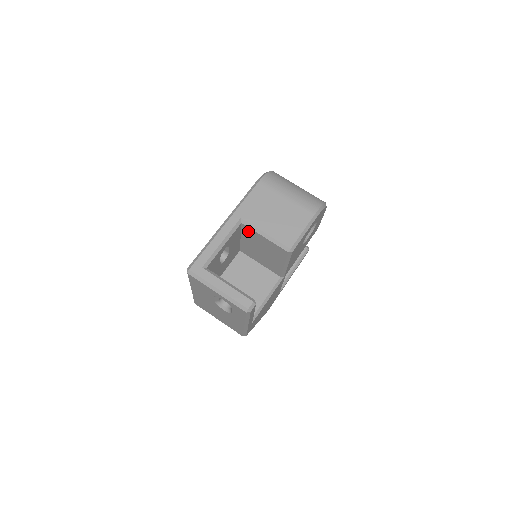
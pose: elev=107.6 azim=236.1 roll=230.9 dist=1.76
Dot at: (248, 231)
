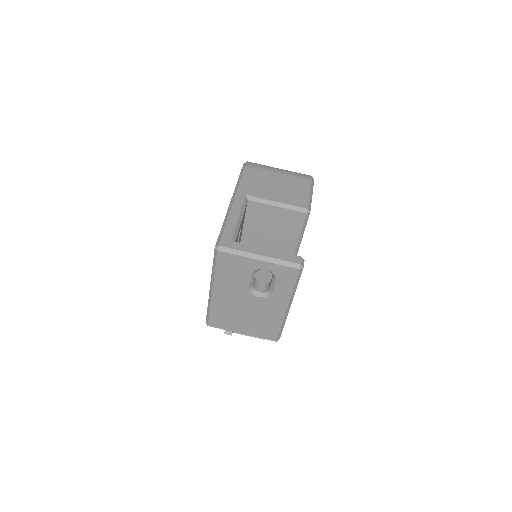
Dot at: (255, 209)
